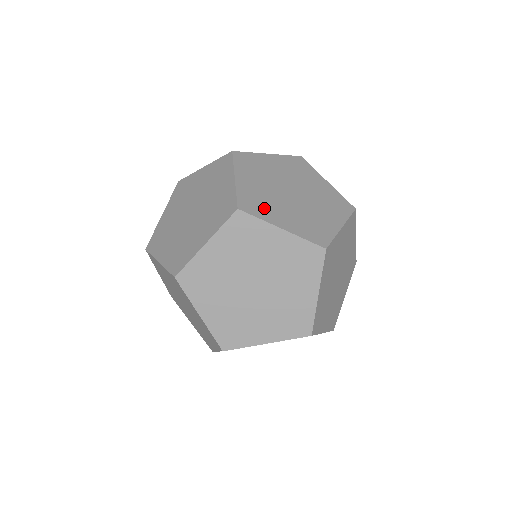
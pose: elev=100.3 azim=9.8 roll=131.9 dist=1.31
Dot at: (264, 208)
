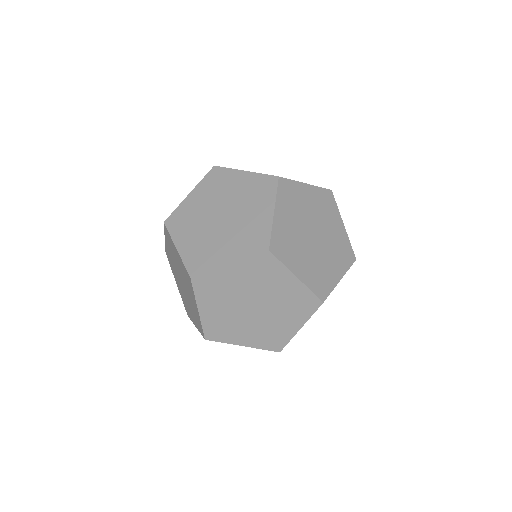
Dot at: (208, 257)
